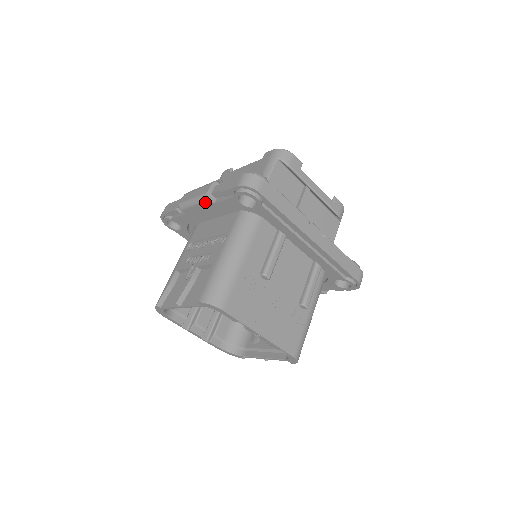
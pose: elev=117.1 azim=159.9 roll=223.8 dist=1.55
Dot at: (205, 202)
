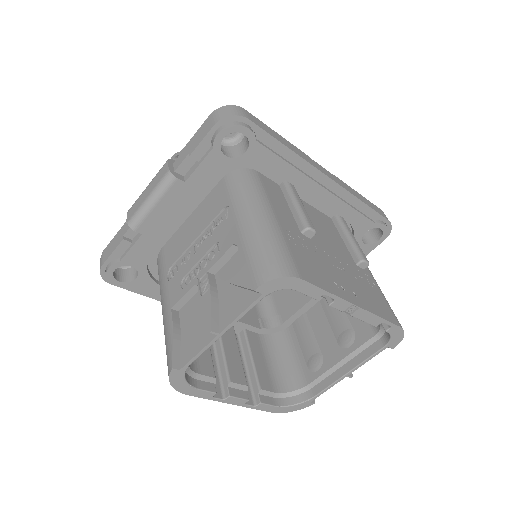
Dot at: (170, 188)
